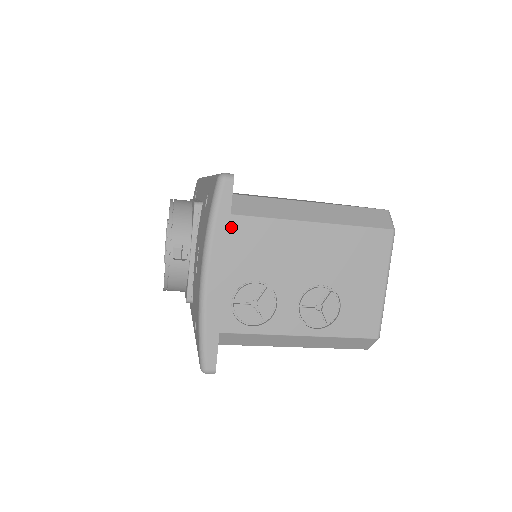
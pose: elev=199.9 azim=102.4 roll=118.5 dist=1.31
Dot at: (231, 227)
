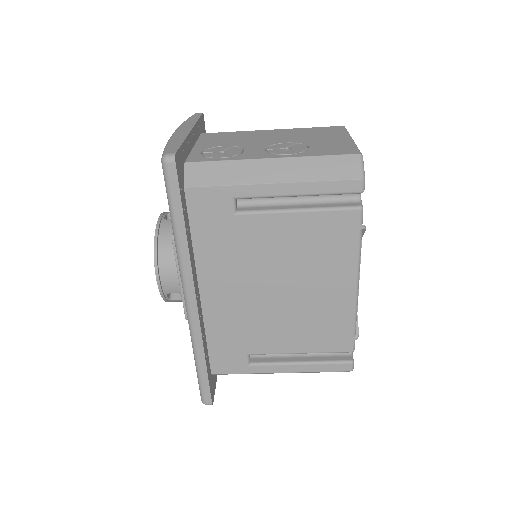
Dot at: (203, 136)
